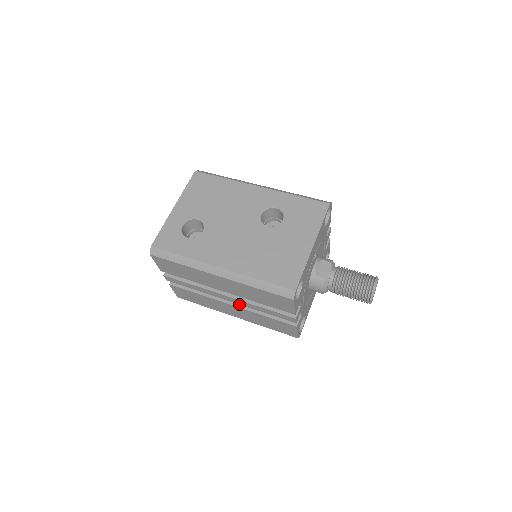
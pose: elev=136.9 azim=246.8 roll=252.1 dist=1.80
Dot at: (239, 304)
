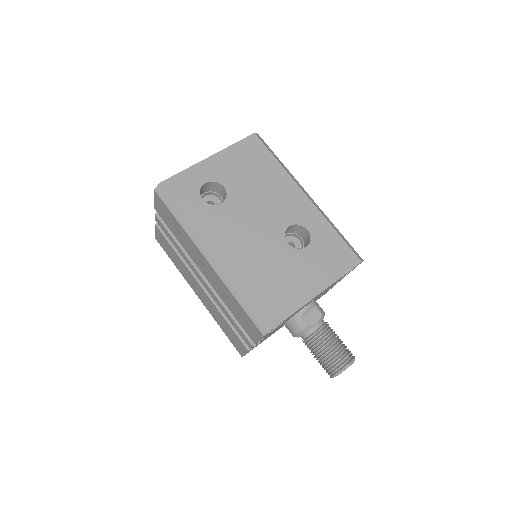
Dot at: (209, 292)
